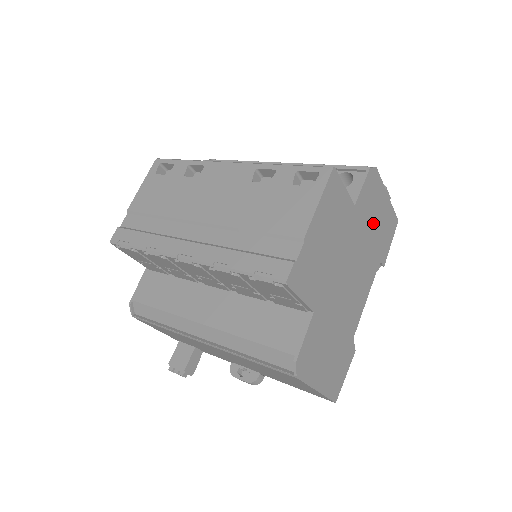
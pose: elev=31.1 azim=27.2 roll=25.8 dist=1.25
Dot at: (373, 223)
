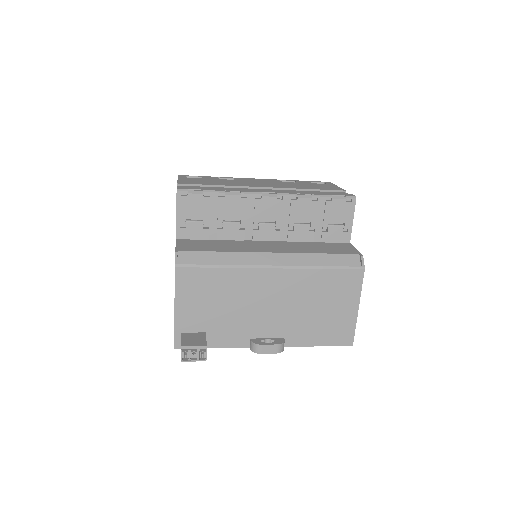
Dot at: occluded
